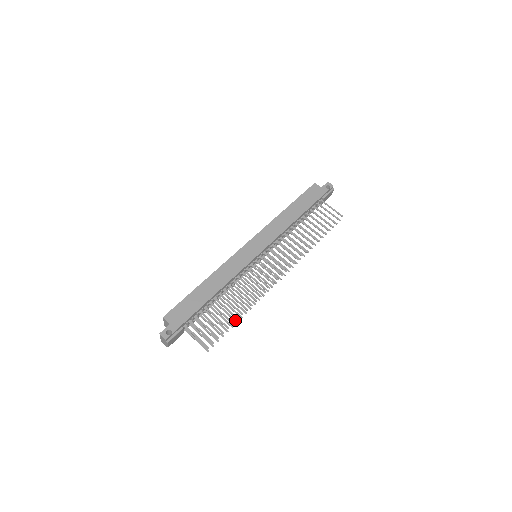
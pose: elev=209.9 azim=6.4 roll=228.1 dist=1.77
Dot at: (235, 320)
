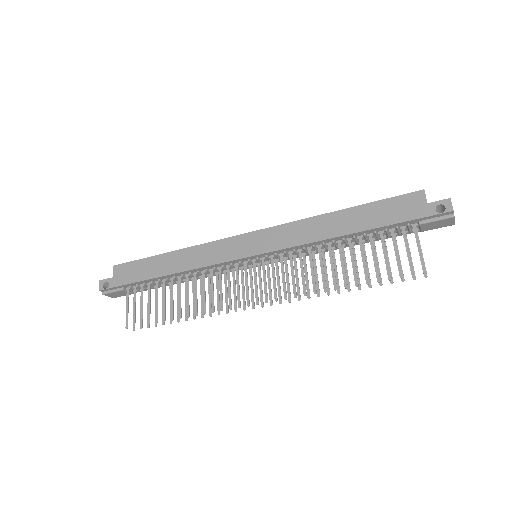
Dot at: (178, 317)
